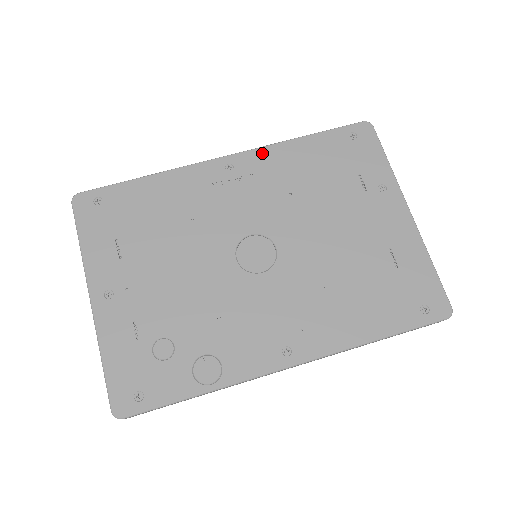
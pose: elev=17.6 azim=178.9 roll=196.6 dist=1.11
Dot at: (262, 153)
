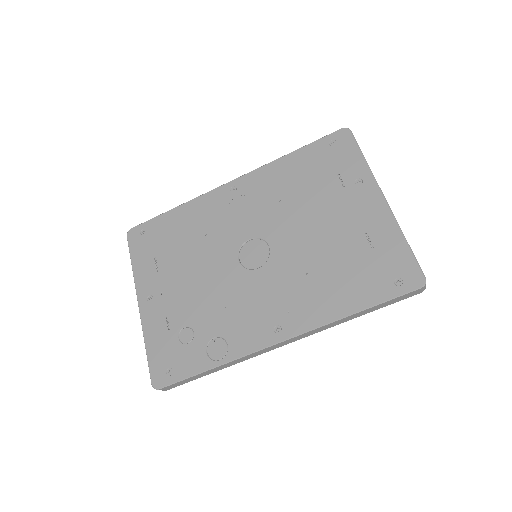
Dot at: (258, 173)
